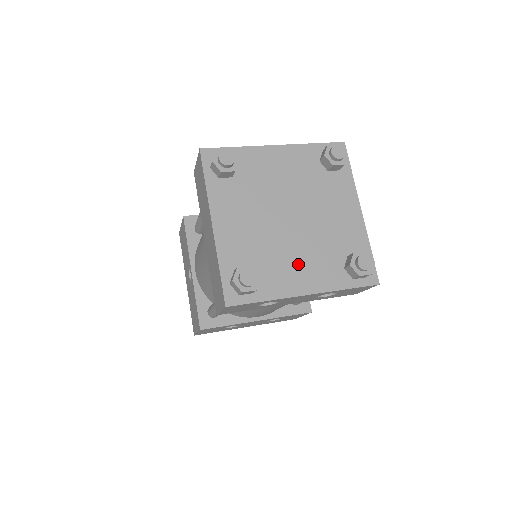
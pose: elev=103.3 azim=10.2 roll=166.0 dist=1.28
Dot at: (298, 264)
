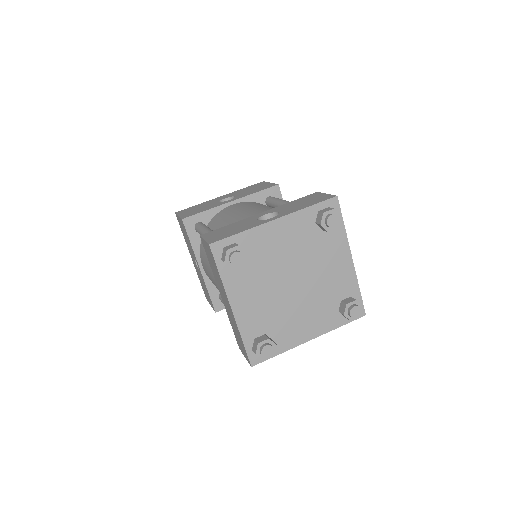
Dot at: (303, 319)
